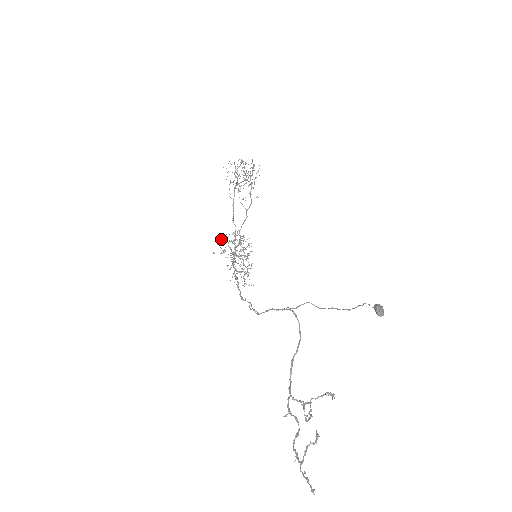
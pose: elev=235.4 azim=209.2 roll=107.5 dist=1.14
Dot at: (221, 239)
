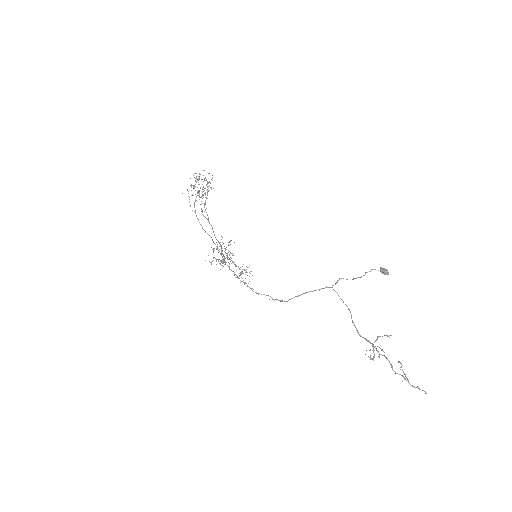
Dot at: occluded
